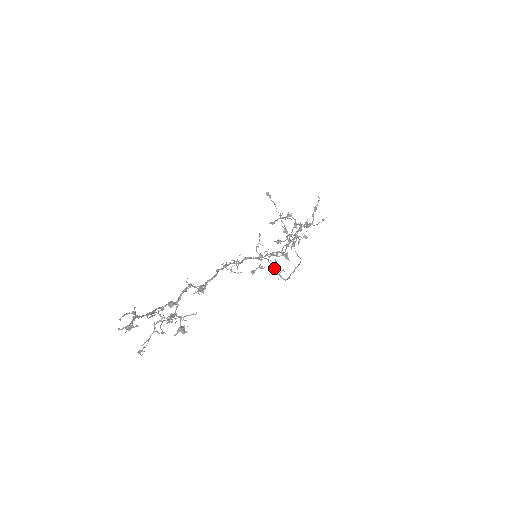
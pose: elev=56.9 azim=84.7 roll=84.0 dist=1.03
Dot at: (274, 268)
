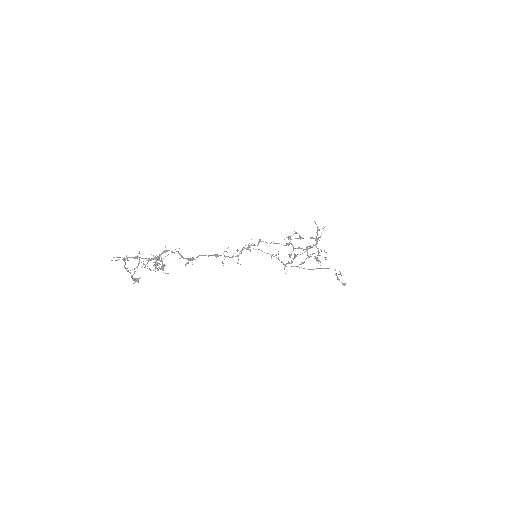
Dot at: (273, 256)
